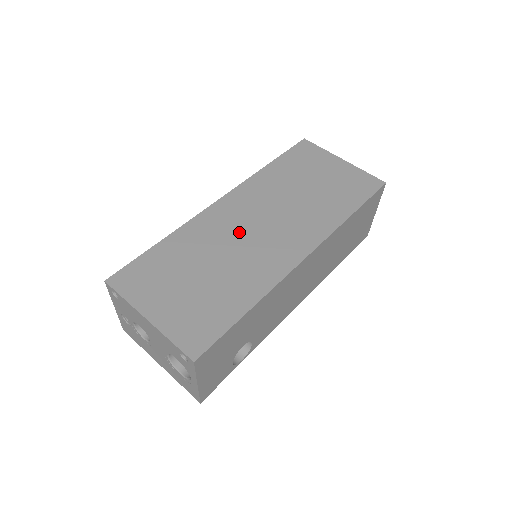
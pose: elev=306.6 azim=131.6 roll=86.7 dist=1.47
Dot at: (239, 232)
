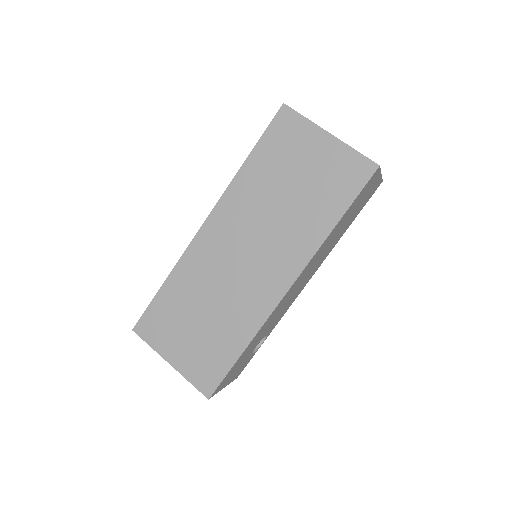
Dot at: (226, 265)
